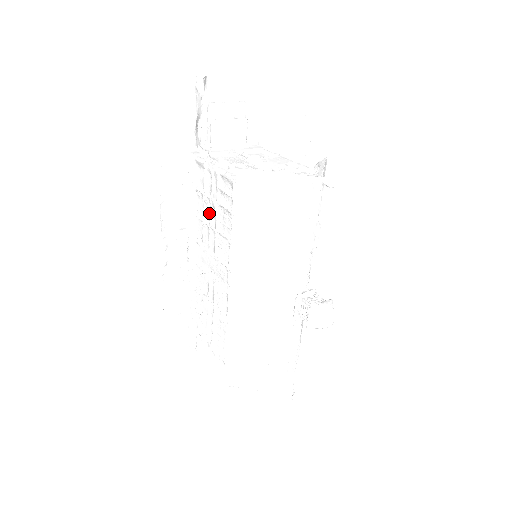
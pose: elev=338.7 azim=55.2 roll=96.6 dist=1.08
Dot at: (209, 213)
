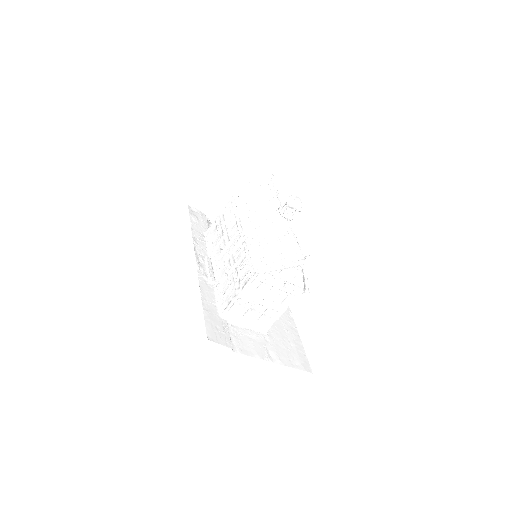
Dot at: (222, 233)
